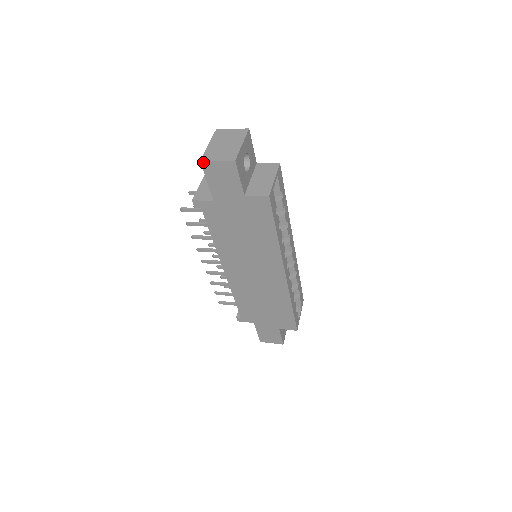
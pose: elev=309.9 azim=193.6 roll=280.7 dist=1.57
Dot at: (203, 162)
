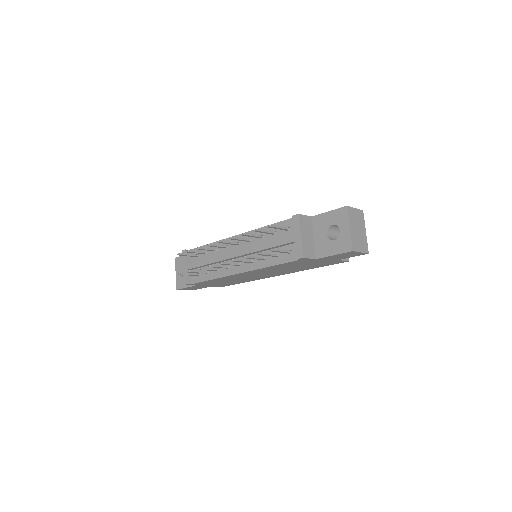
Dot at: (352, 251)
